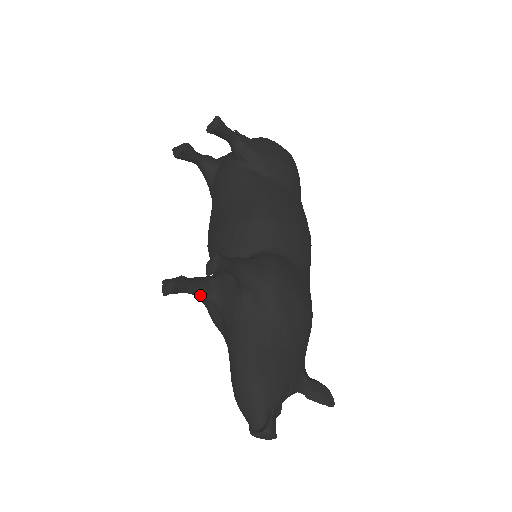
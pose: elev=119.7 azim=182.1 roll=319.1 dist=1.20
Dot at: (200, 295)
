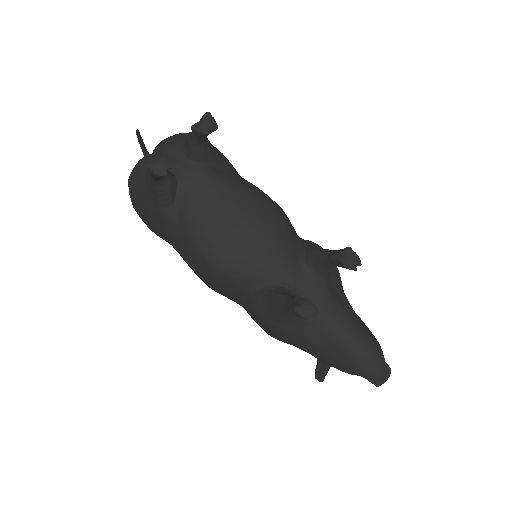
Dot at: occluded
